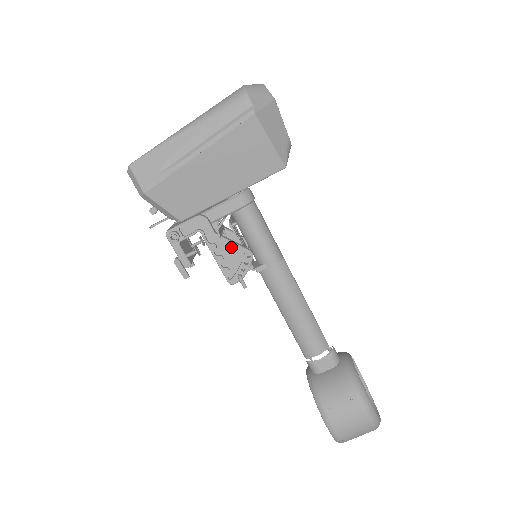
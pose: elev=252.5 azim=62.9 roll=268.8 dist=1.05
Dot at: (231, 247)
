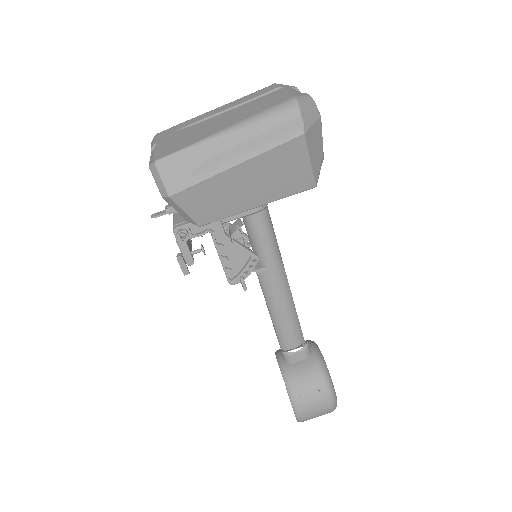
Dot at: (238, 250)
